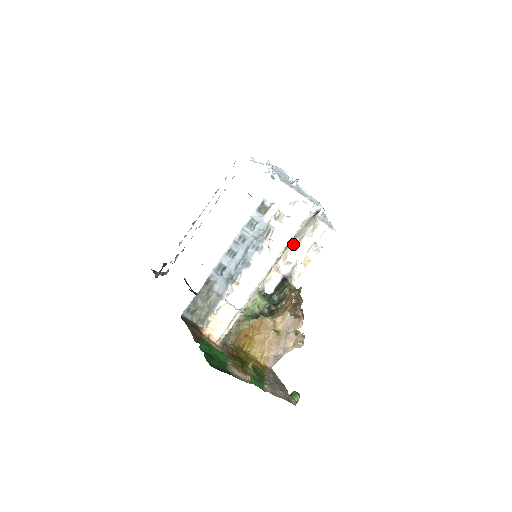
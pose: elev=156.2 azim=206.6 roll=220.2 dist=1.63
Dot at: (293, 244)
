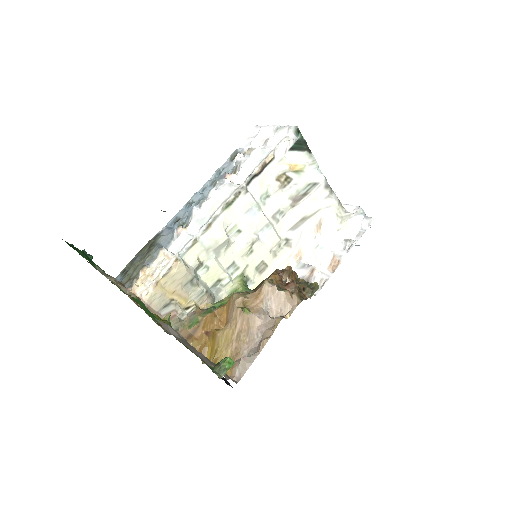
Dot at: (307, 235)
